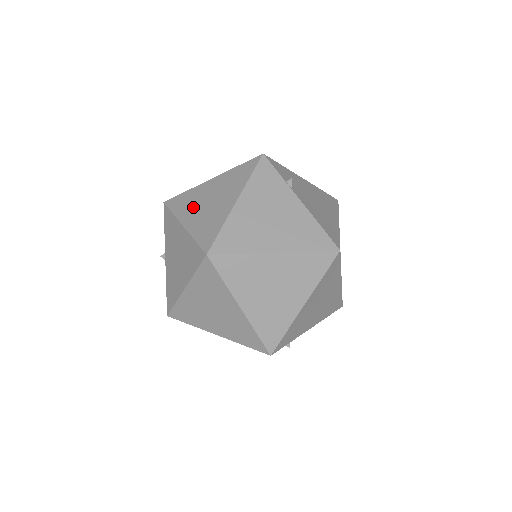
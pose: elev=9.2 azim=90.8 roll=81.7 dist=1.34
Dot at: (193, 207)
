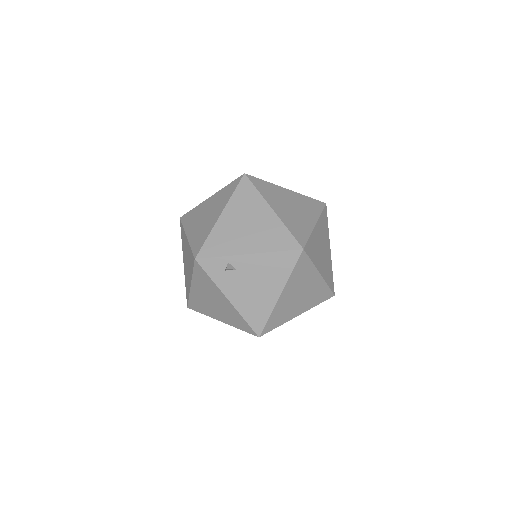
Dot at: occluded
